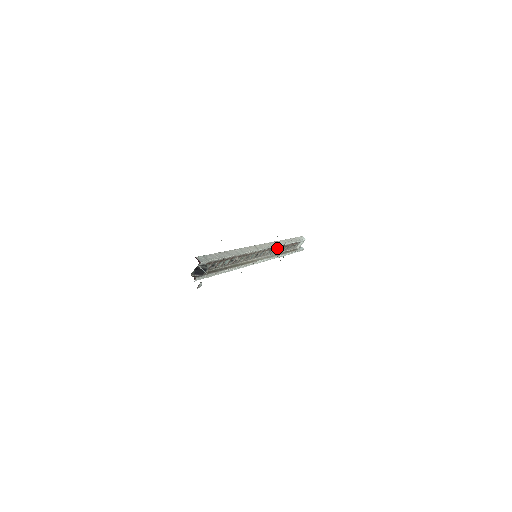
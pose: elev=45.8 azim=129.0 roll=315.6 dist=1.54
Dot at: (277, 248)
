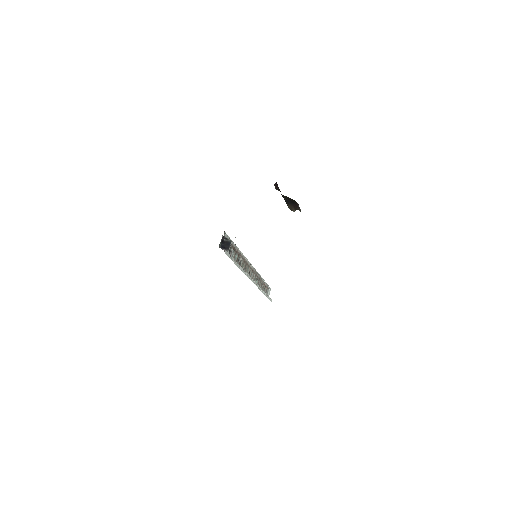
Dot at: (258, 279)
